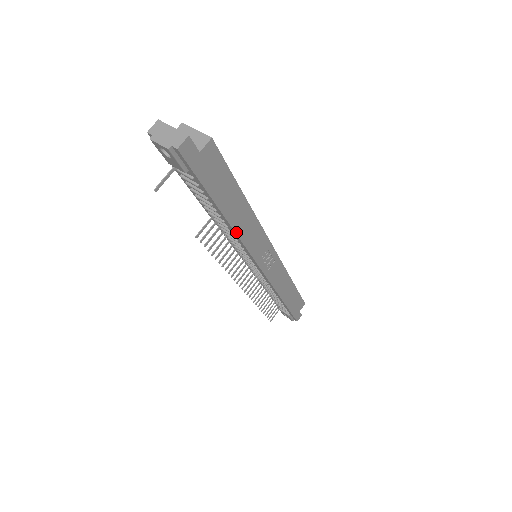
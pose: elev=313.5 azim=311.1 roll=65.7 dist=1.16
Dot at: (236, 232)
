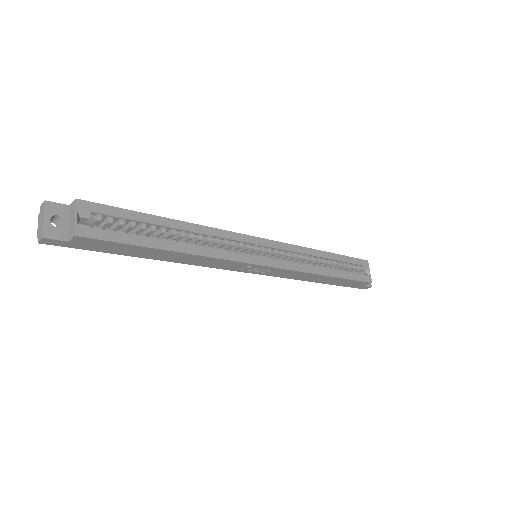
Dot at: (178, 262)
